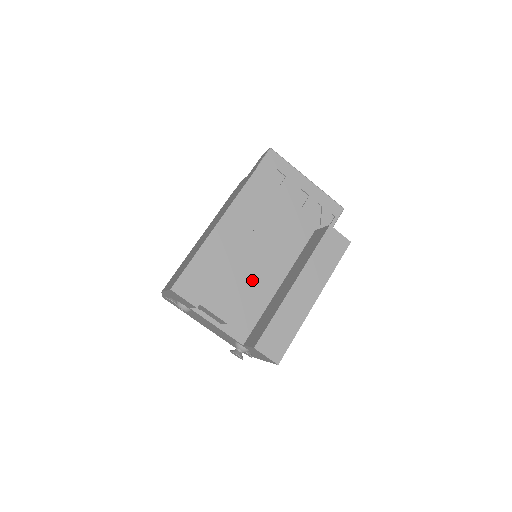
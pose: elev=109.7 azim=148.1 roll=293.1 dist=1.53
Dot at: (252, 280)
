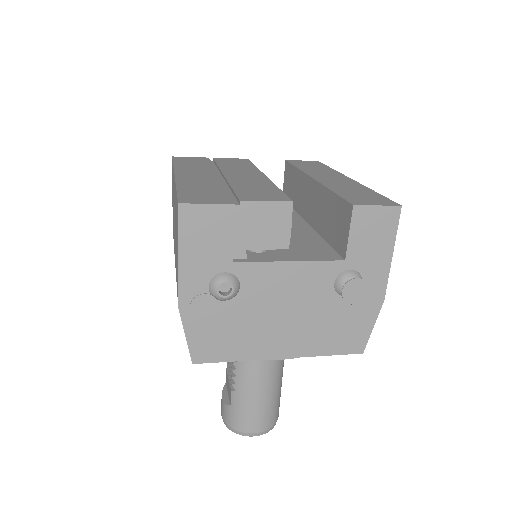
Dot at: (267, 183)
